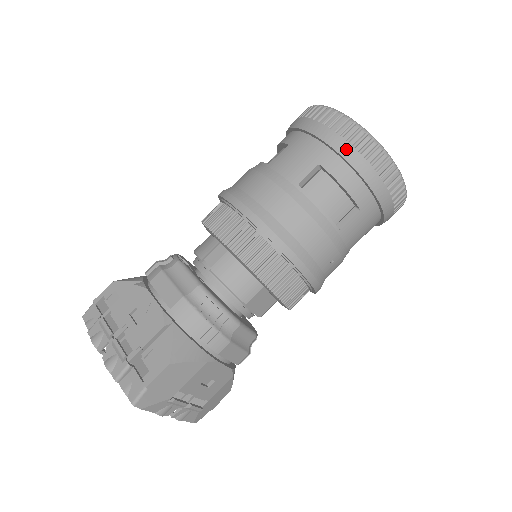
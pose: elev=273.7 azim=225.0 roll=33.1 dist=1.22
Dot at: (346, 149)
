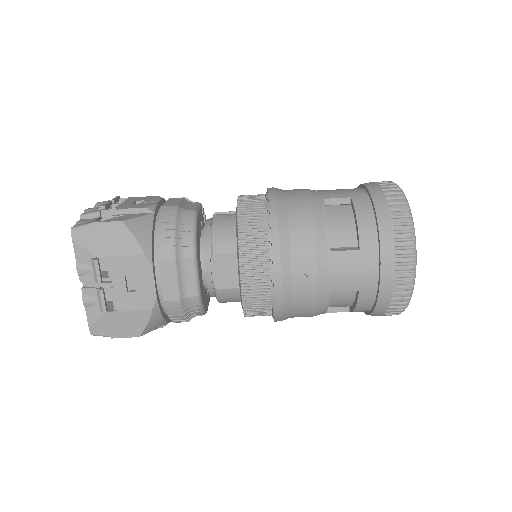
Dot at: (379, 197)
